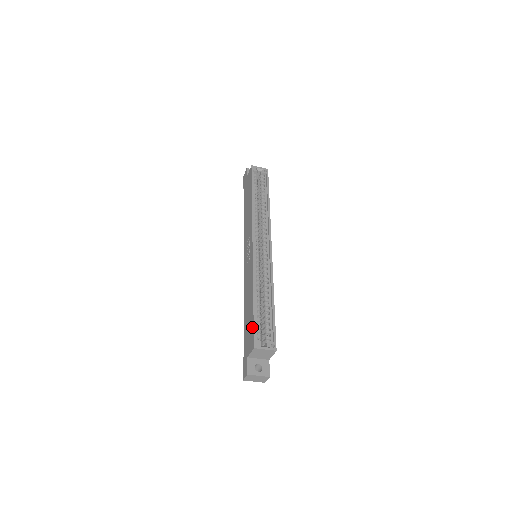
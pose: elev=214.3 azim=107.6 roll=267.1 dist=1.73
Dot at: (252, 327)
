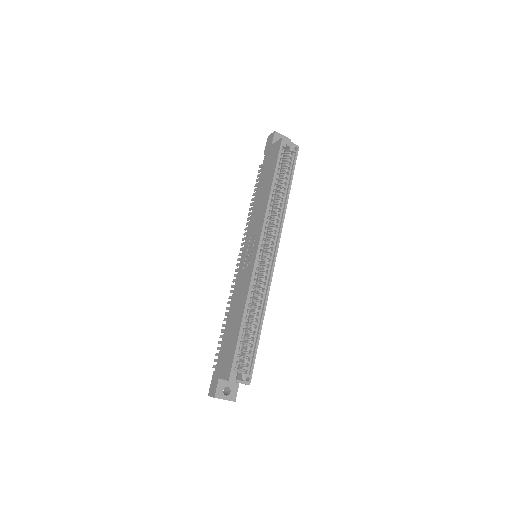
Dot at: (232, 354)
